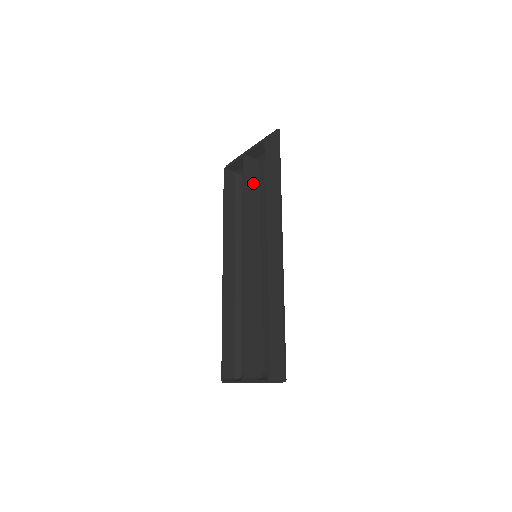
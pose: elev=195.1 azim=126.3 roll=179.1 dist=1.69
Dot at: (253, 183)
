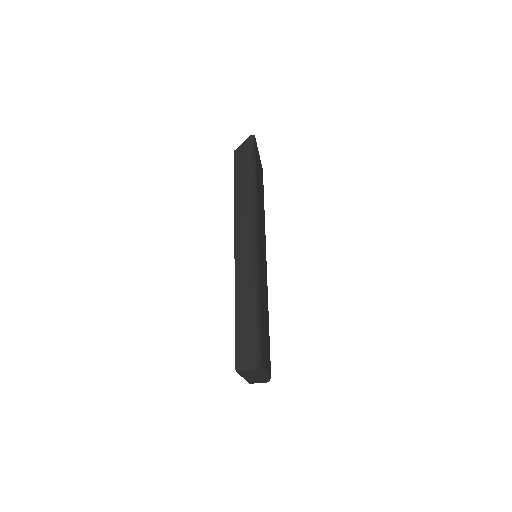
Dot at: occluded
